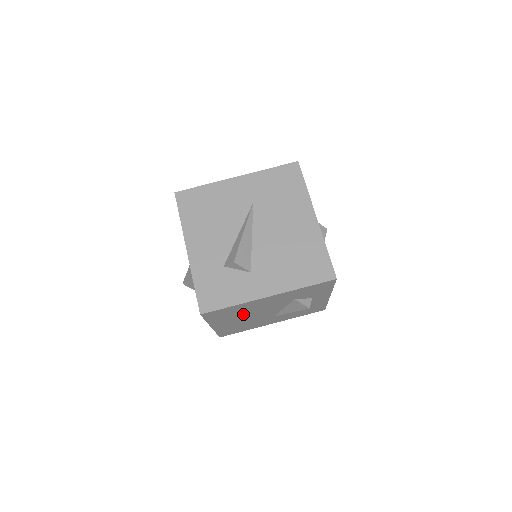
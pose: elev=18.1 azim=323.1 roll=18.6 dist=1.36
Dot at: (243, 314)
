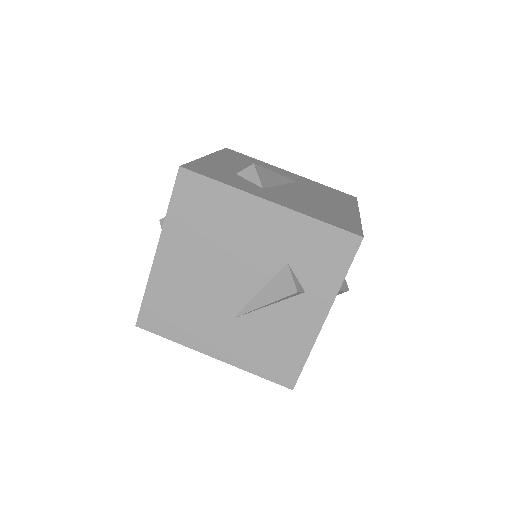
Dot at: (212, 244)
